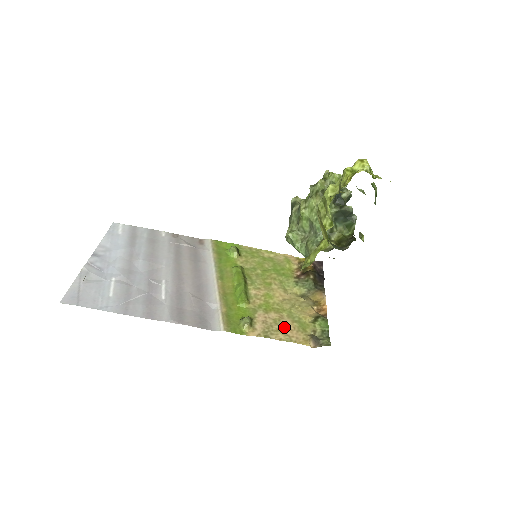
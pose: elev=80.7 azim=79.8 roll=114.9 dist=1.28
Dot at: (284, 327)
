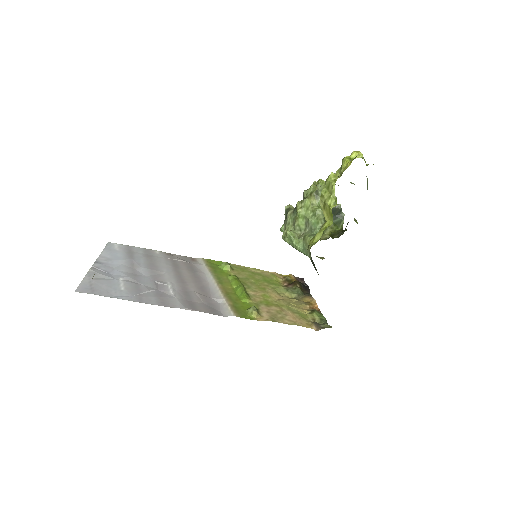
Dot at: (287, 316)
